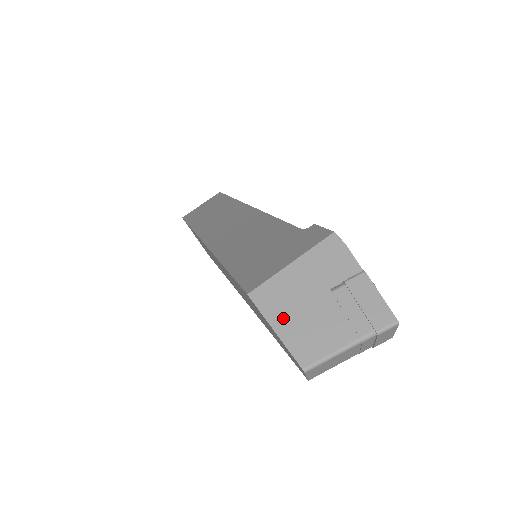
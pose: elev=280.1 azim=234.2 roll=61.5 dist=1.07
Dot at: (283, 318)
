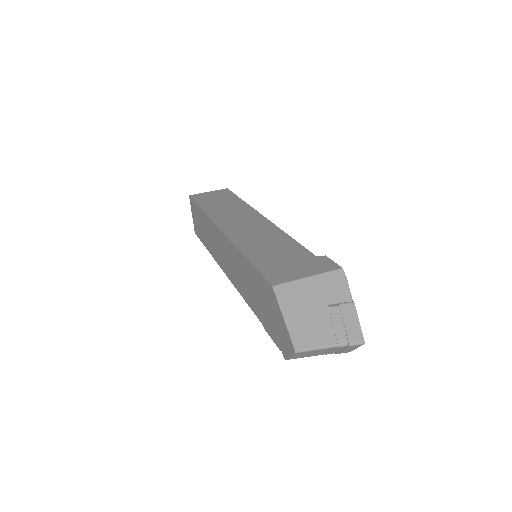
Dot at: (292, 312)
